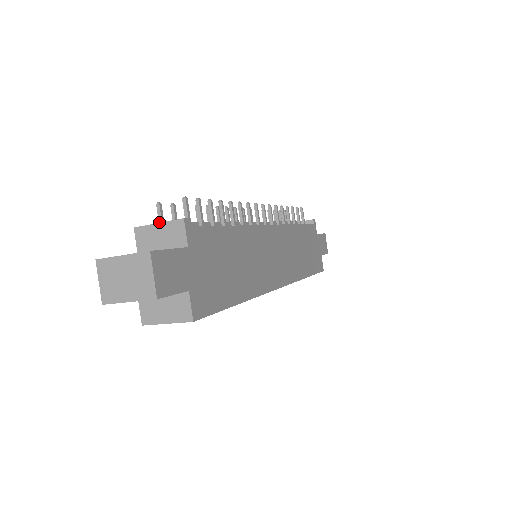
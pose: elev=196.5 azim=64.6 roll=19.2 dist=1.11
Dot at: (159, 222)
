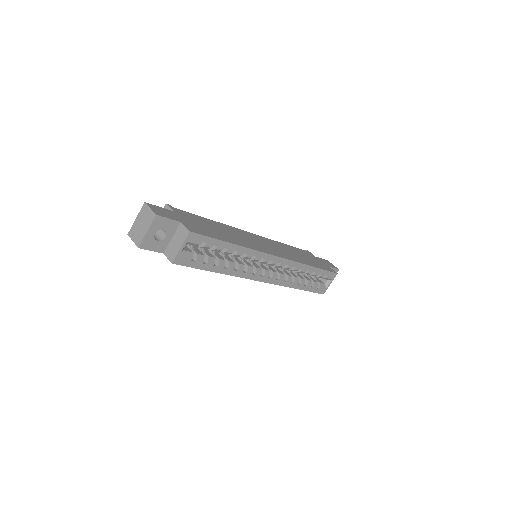
Dot at: occluded
